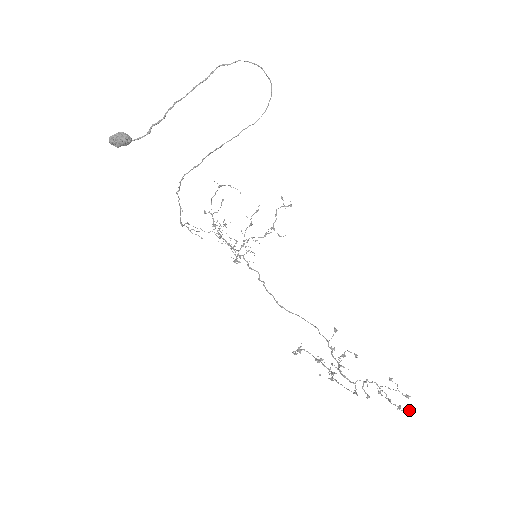
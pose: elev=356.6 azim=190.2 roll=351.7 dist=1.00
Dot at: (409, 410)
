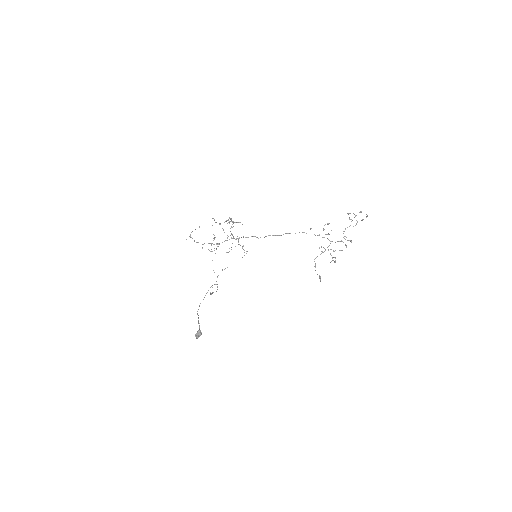
Dot at: occluded
